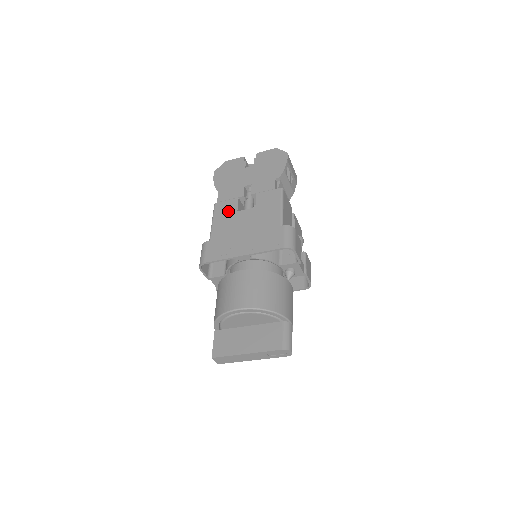
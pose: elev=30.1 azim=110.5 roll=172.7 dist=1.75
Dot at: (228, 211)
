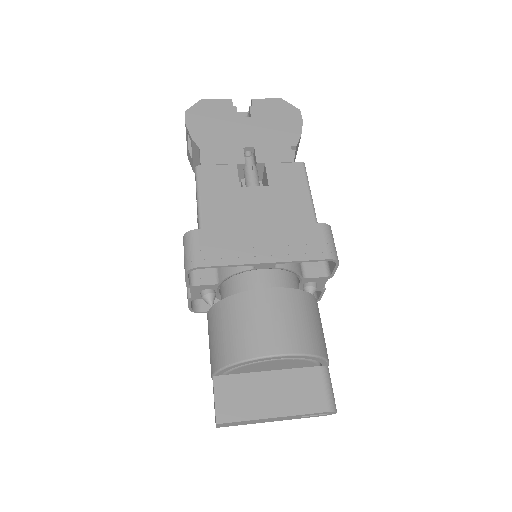
Dot at: (224, 183)
